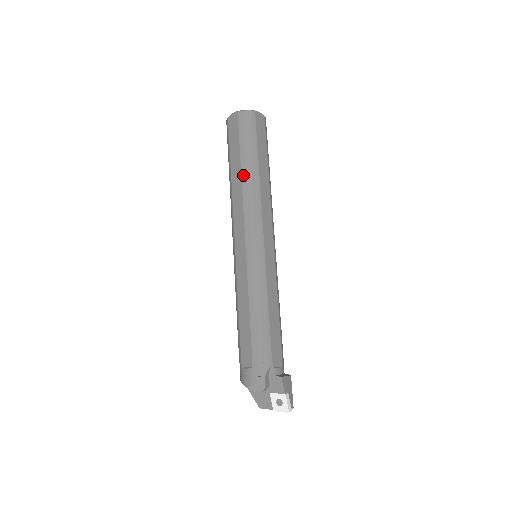
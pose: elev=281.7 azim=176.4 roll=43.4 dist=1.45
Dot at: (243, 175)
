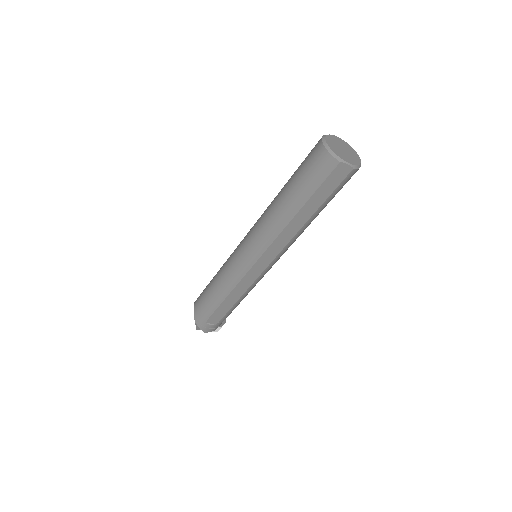
Dot at: (308, 223)
